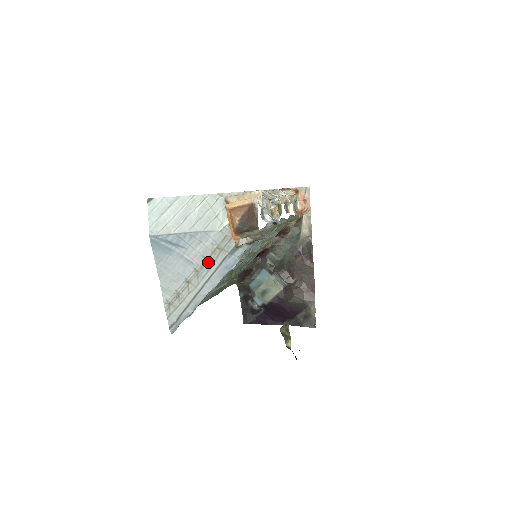
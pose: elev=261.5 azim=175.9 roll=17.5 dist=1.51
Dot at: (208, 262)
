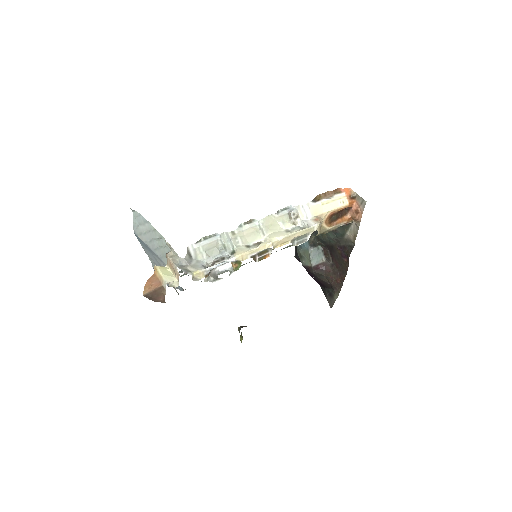
Dot at: occluded
